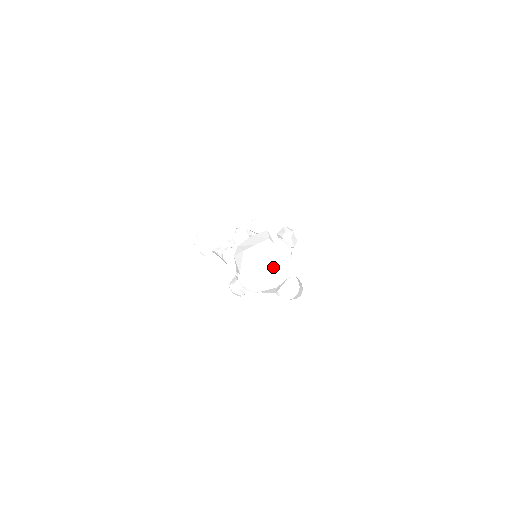
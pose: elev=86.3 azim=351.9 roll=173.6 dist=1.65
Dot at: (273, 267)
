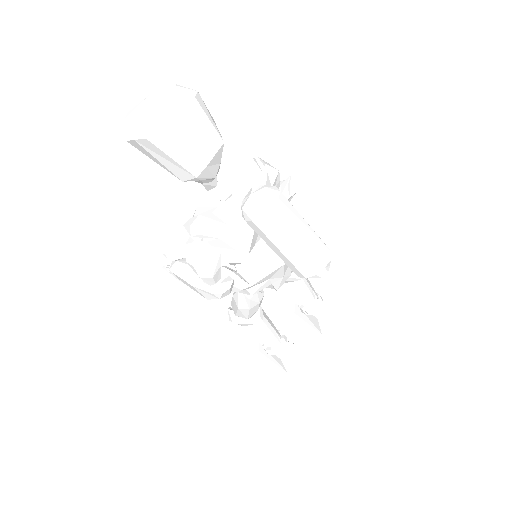
Dot at: (159, 91)
